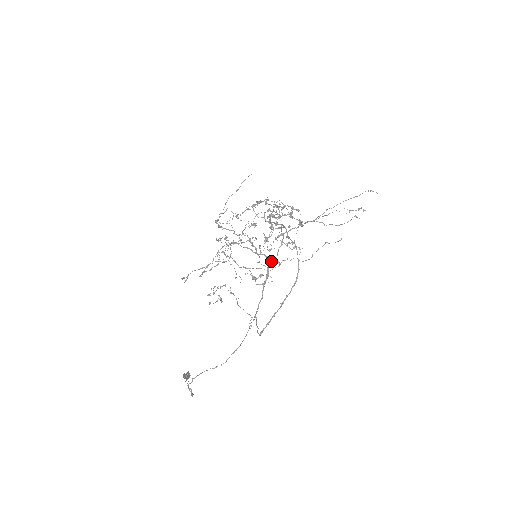
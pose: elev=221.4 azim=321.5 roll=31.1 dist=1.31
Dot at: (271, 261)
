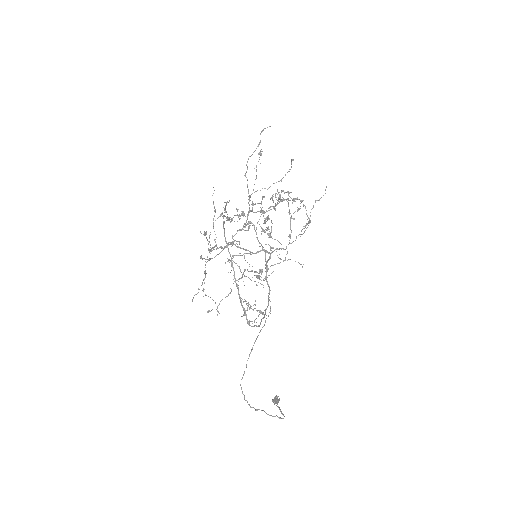
Dot at: (271, 252)
